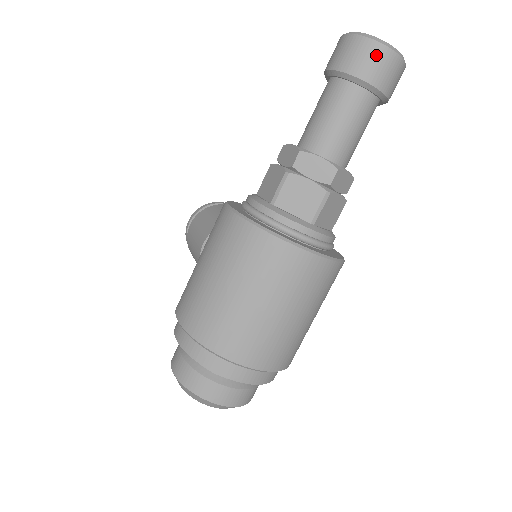
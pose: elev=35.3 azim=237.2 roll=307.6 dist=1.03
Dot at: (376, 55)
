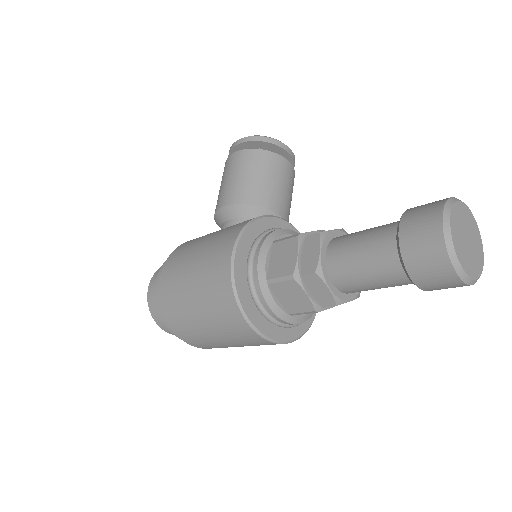
Dot at: (442, 275)
